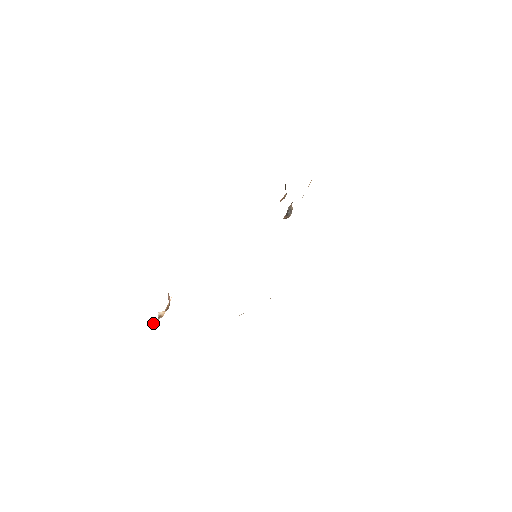
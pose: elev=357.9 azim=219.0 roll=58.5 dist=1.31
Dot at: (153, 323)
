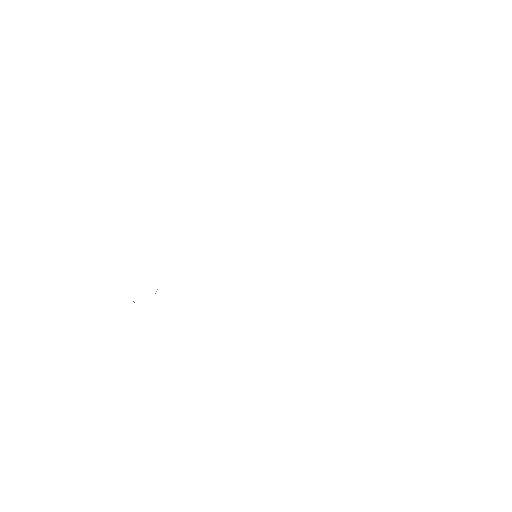
Dot at: occluded
